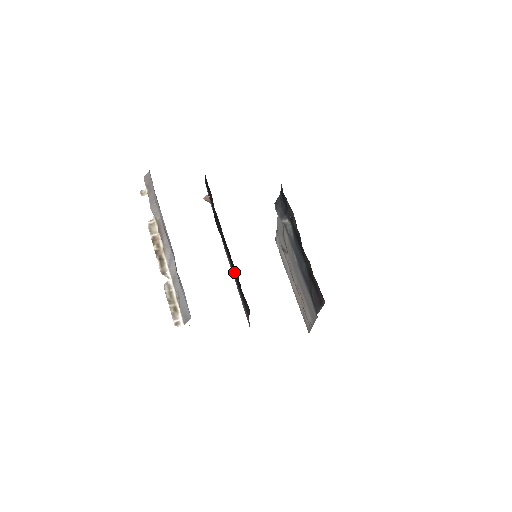
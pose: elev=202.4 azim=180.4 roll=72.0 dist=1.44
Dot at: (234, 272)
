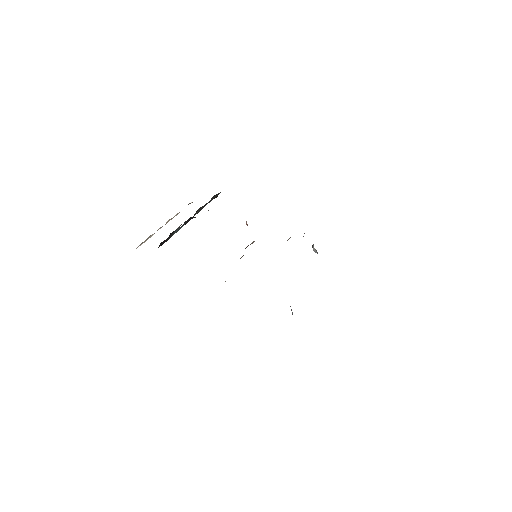
Dot at: occluded
